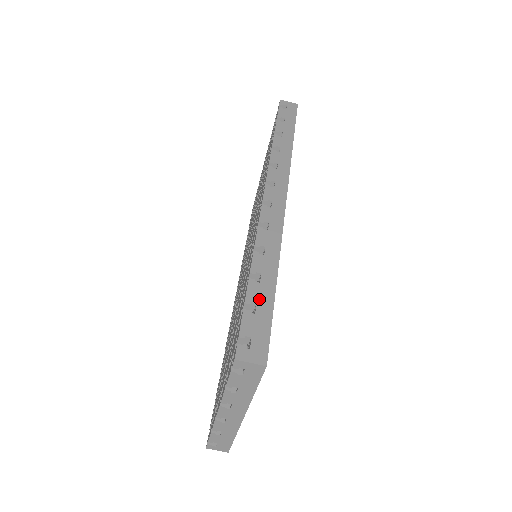
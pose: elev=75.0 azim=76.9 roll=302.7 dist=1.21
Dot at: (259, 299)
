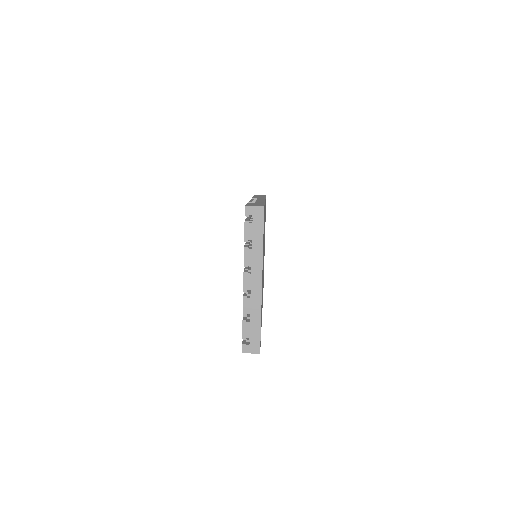
Dot at: (255, 203)
